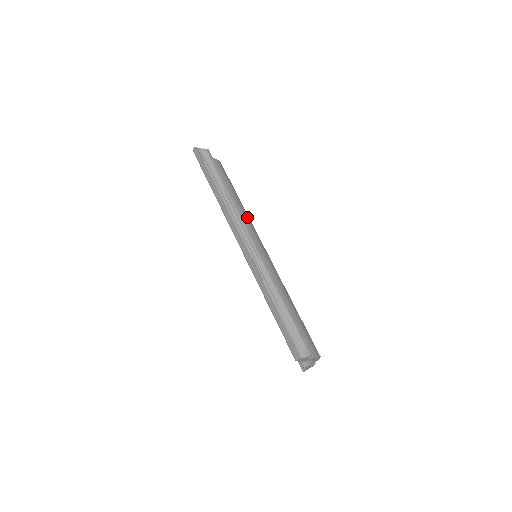
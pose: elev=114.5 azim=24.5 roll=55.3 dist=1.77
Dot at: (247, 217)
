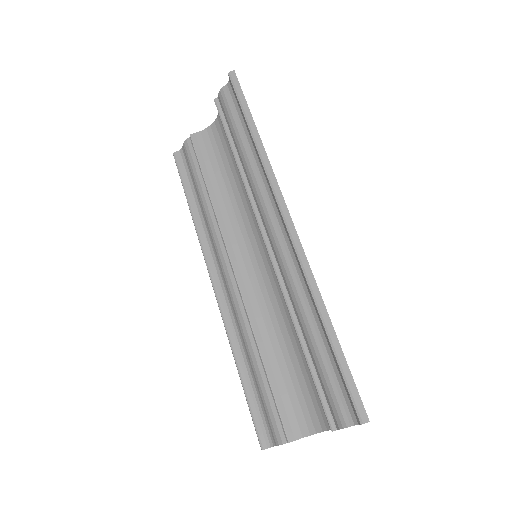
Dot at: occluded
